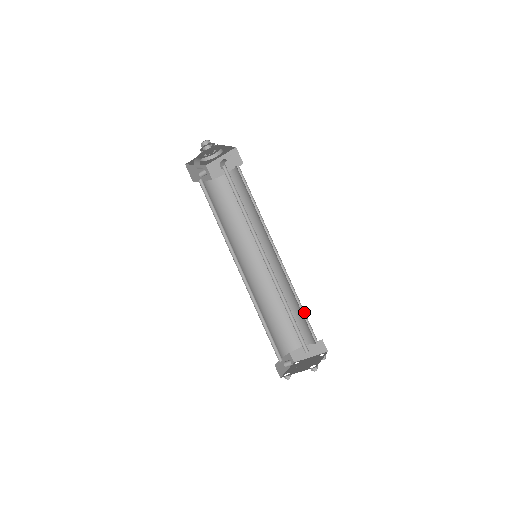
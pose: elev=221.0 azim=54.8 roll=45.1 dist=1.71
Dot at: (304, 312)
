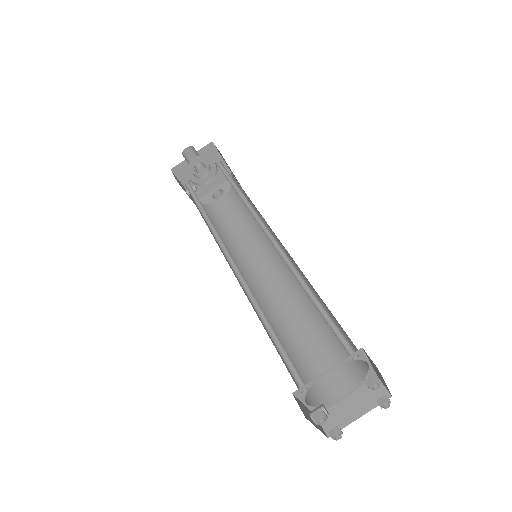
Dot at: occluded
